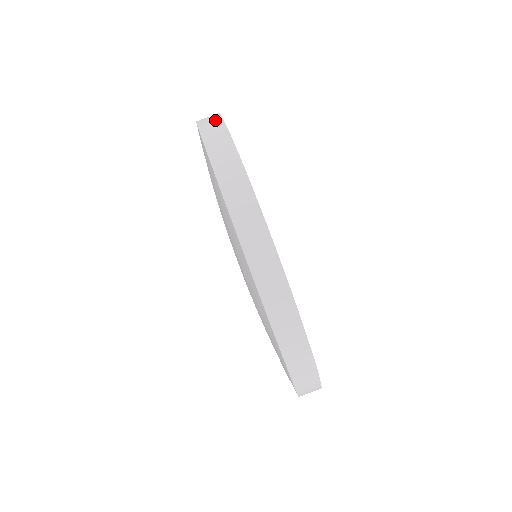
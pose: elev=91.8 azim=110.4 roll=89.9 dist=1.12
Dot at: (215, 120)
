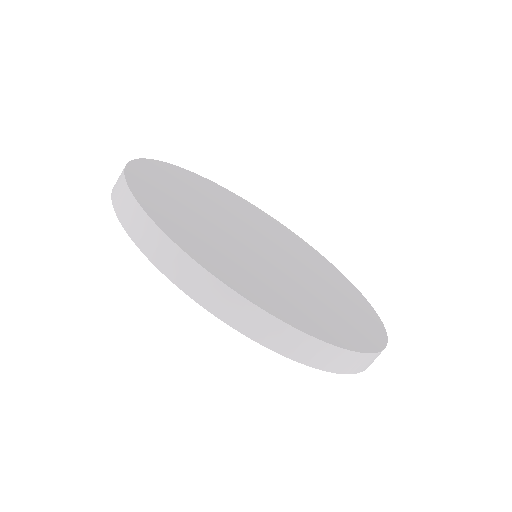
Dot at: occluded
